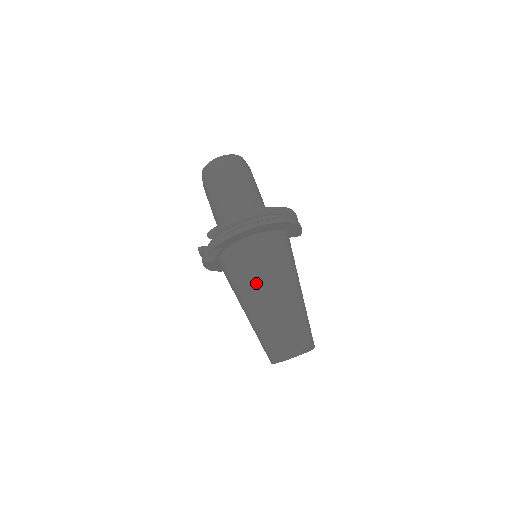
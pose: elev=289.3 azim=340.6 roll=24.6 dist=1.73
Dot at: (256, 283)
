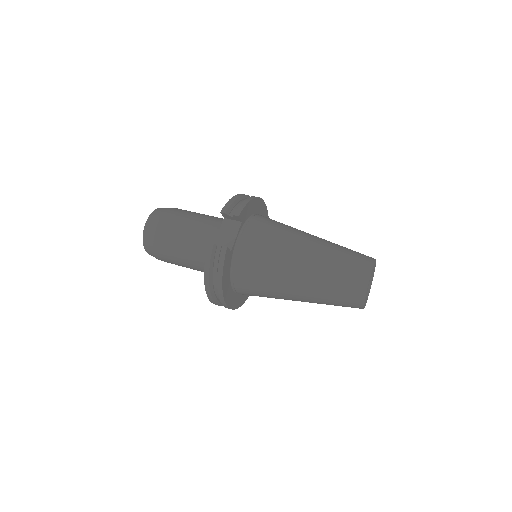
Dot at: (295, 232)
